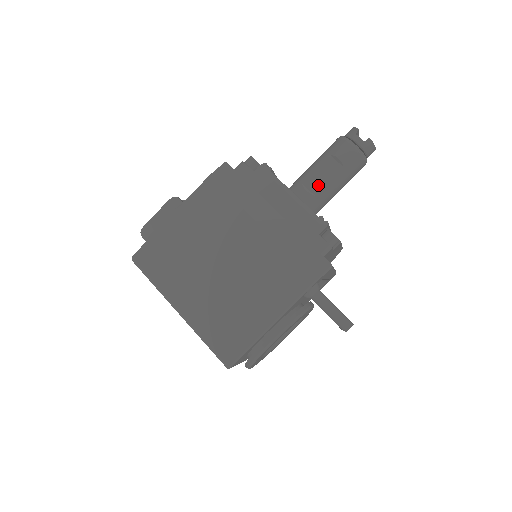
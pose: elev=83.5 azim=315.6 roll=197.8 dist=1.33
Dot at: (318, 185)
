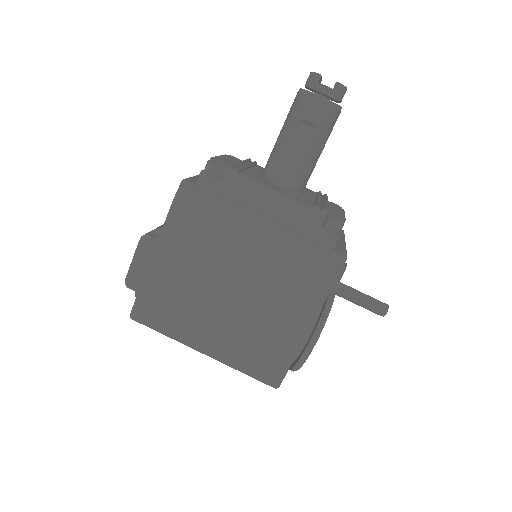
Dot at: (296, 161)
